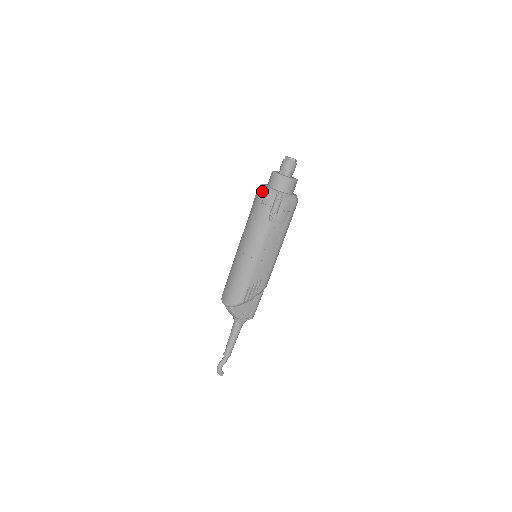
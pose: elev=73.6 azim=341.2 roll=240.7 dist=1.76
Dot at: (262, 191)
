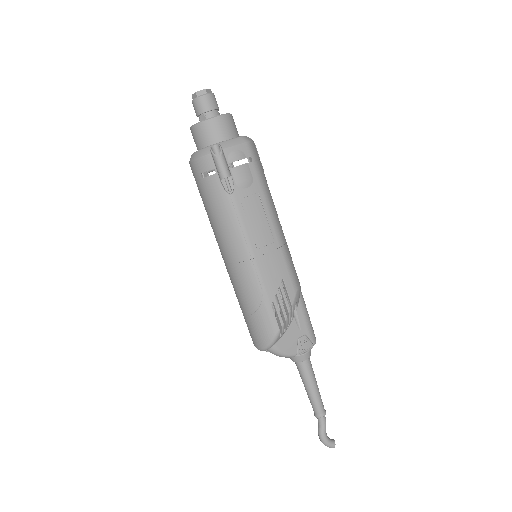
Dot at: (192, 163)
